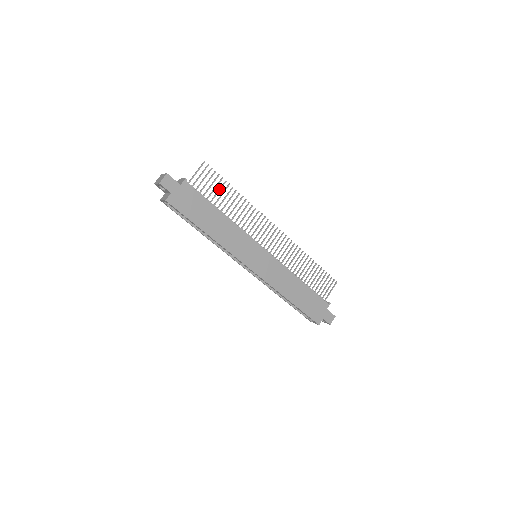
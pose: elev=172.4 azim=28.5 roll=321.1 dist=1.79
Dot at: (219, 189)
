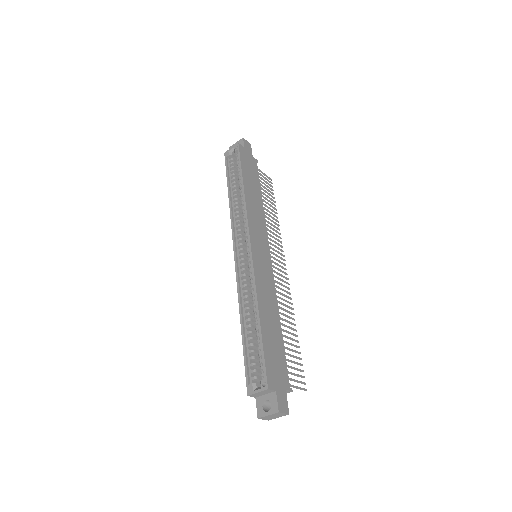
Dot at: (268, 196)
